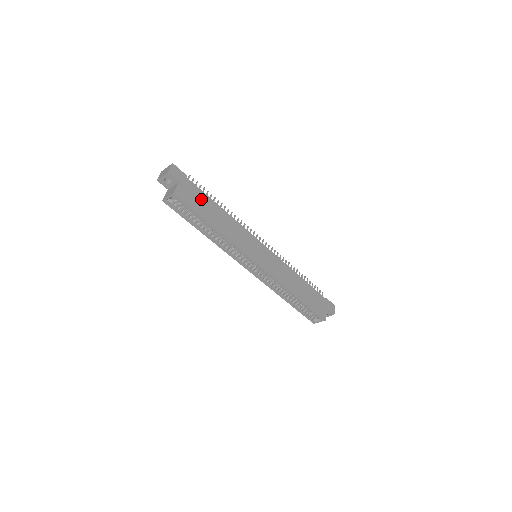
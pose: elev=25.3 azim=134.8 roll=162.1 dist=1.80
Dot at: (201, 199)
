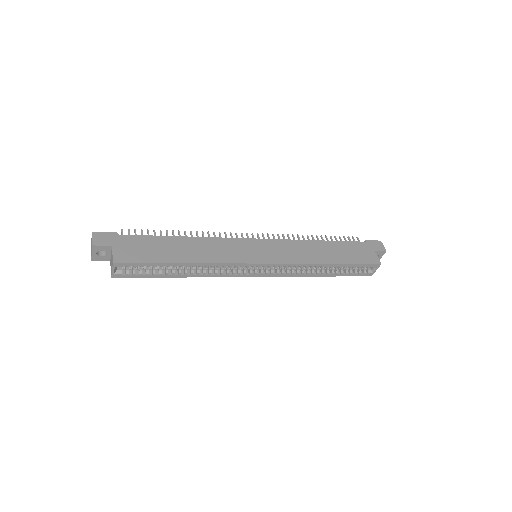
Dot at: (150, 245)
